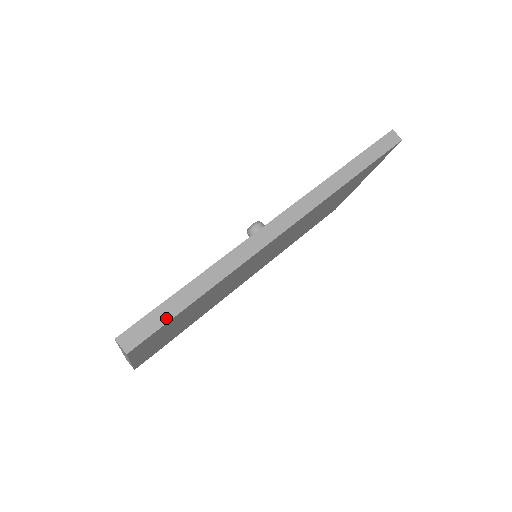
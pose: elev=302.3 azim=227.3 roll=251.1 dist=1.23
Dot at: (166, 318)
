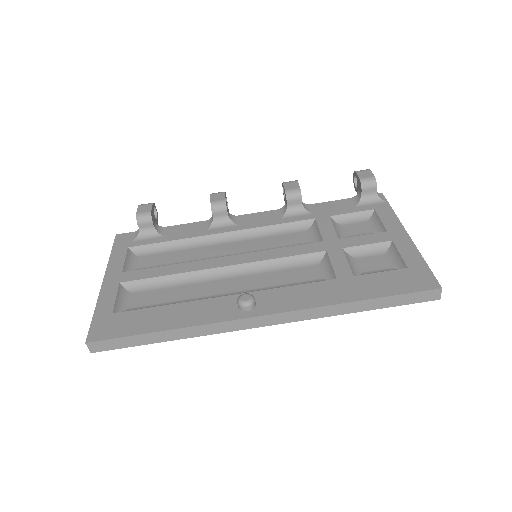
Dot at: (130, 345)
